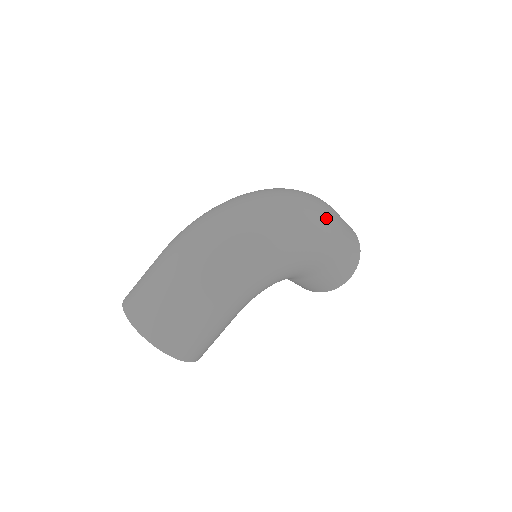
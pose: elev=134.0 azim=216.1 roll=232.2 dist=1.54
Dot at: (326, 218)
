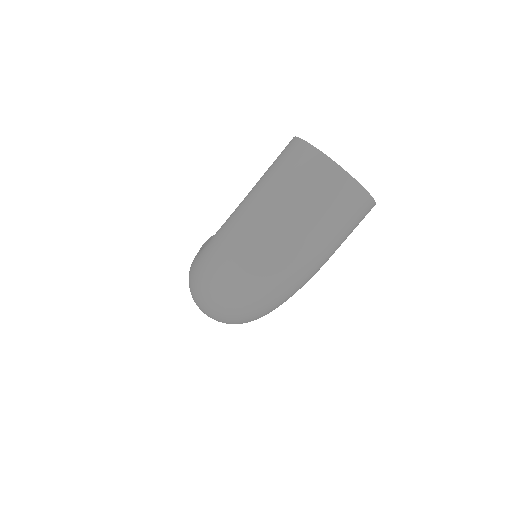
Dot at: (291, 281)
